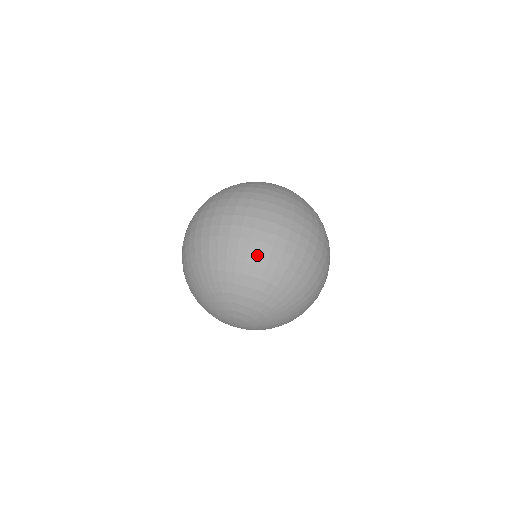
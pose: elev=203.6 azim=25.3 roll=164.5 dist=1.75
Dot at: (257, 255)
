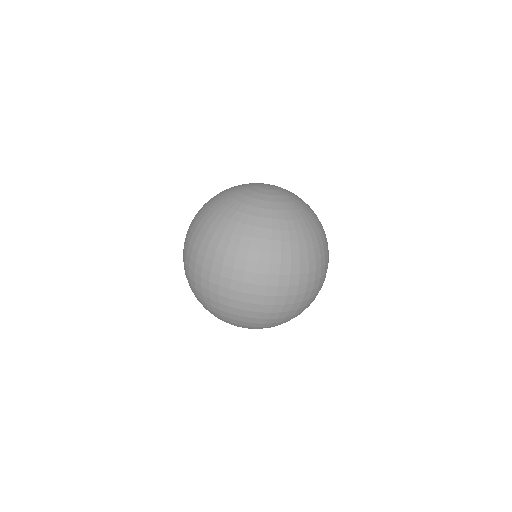
Dot at: (211, 306)
